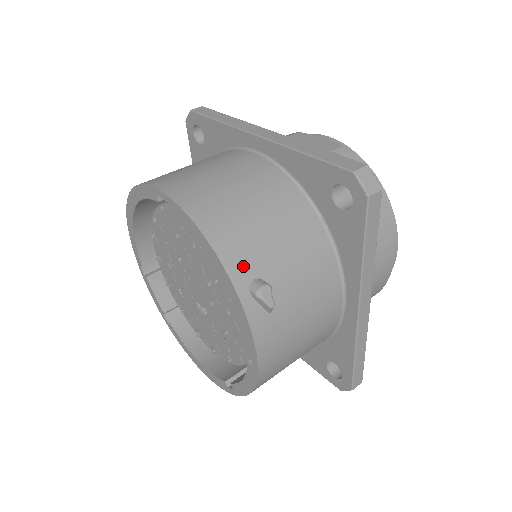
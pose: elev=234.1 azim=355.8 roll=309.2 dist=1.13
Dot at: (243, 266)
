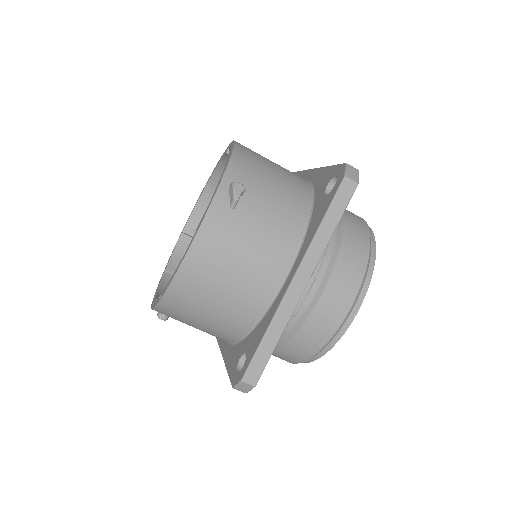
Dot at: (240, 173)
